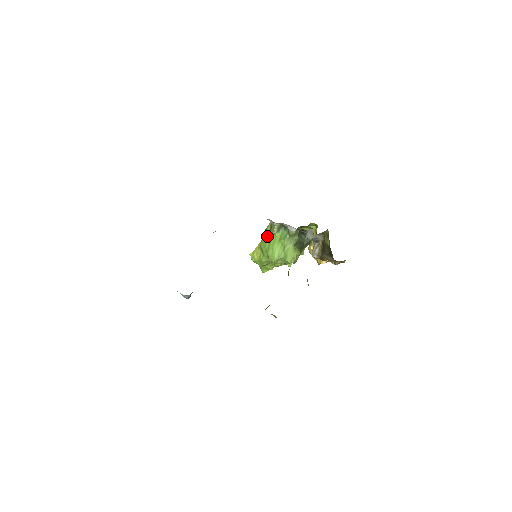
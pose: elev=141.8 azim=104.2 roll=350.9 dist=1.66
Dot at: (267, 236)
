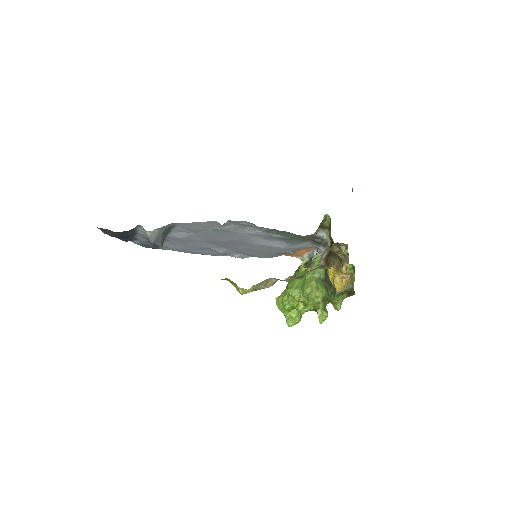
Dot at: (295, 274)
